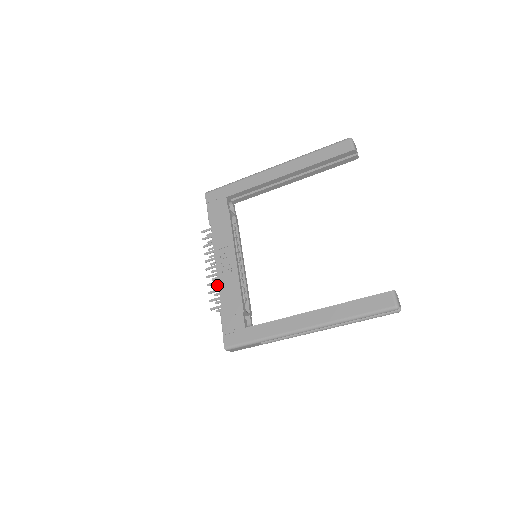
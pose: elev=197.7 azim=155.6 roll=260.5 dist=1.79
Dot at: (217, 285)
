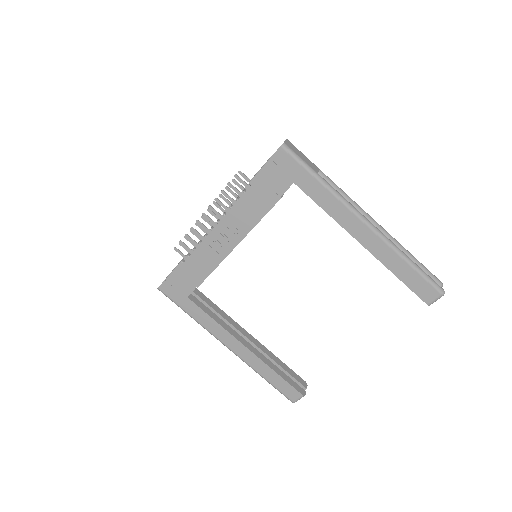
Dot at: (201, 227)
